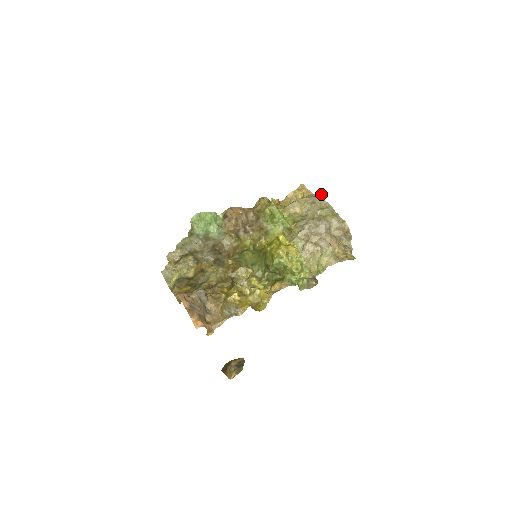
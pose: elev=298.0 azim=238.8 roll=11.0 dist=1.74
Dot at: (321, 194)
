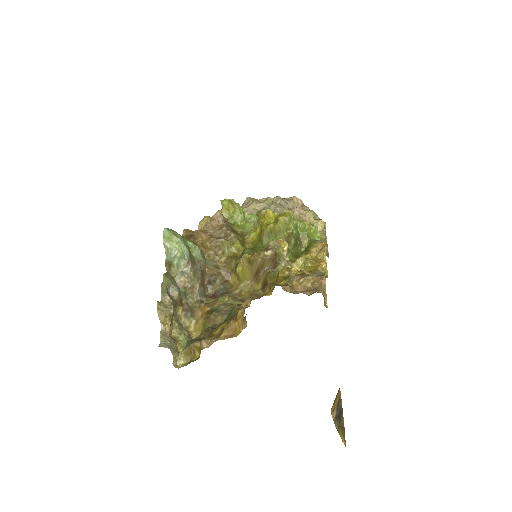
Dot at: (249, 197)
